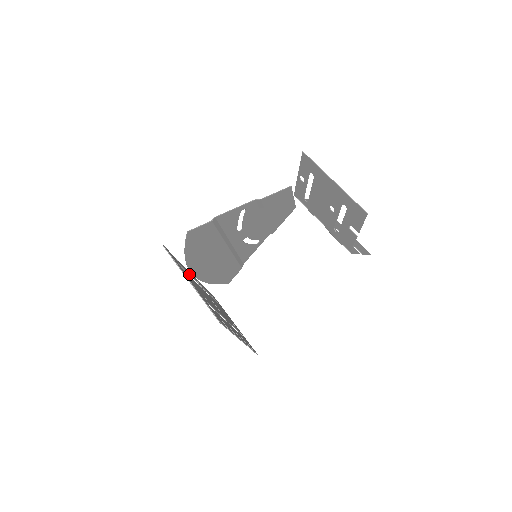
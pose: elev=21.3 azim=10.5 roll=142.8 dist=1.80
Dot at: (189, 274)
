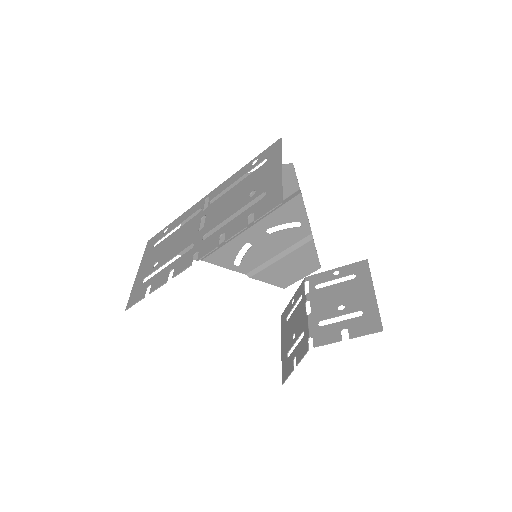
Dot at: occluded
